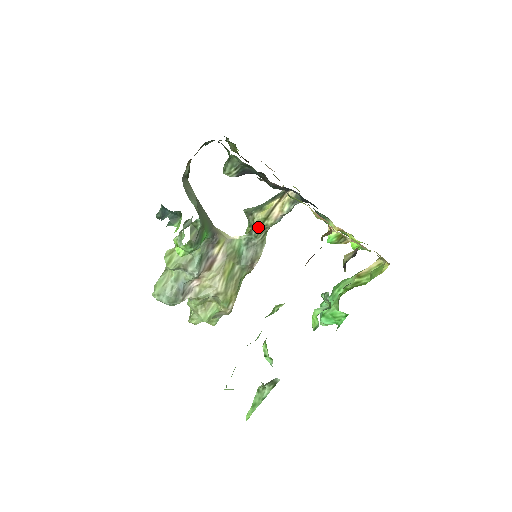
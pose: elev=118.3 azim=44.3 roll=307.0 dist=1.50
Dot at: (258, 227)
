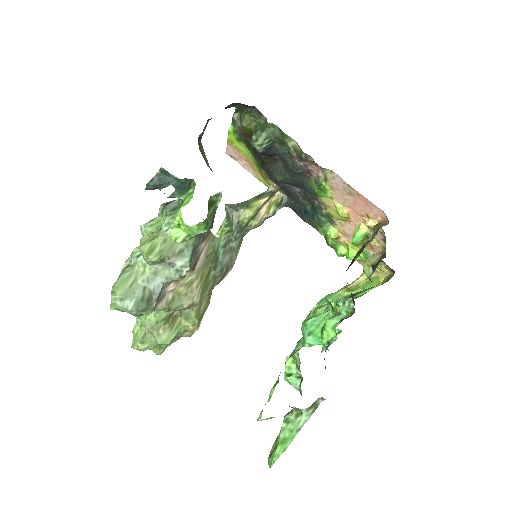
Dot at: (242, 227)
